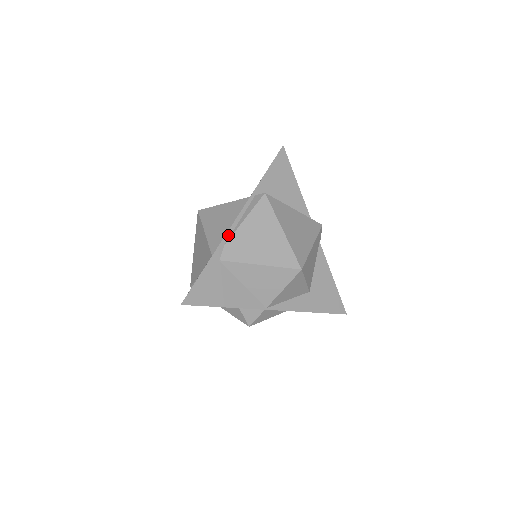
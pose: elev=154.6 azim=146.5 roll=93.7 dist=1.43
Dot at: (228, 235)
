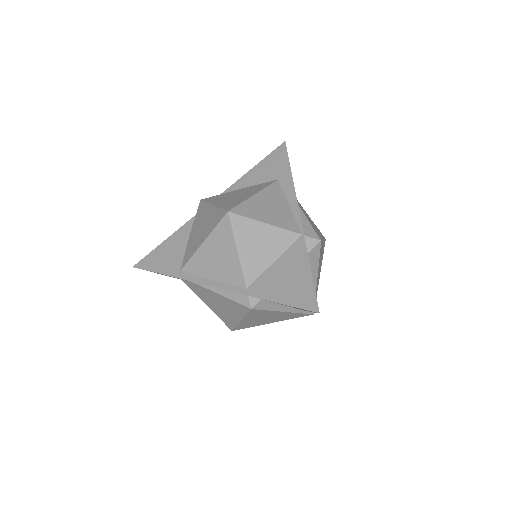
Dot at: (199, 283)
